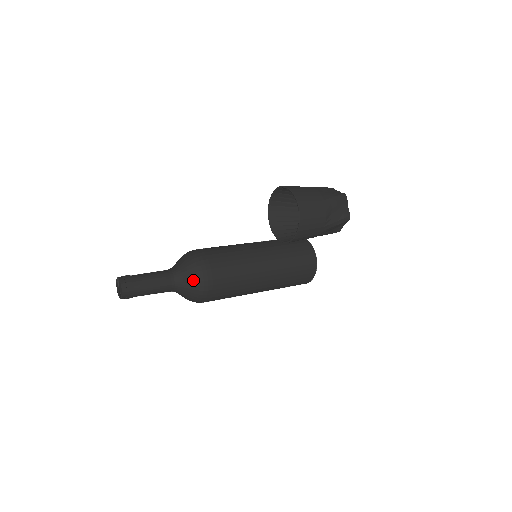
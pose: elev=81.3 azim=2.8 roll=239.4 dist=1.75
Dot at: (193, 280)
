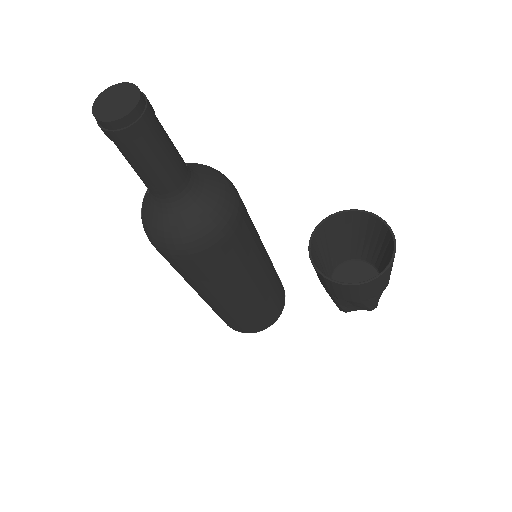
Dot at: (211, 214)
